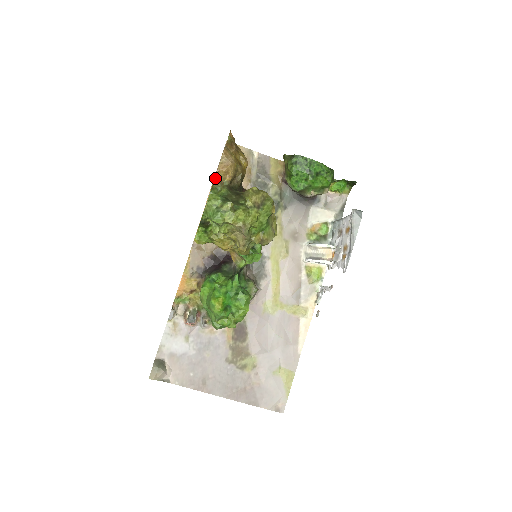
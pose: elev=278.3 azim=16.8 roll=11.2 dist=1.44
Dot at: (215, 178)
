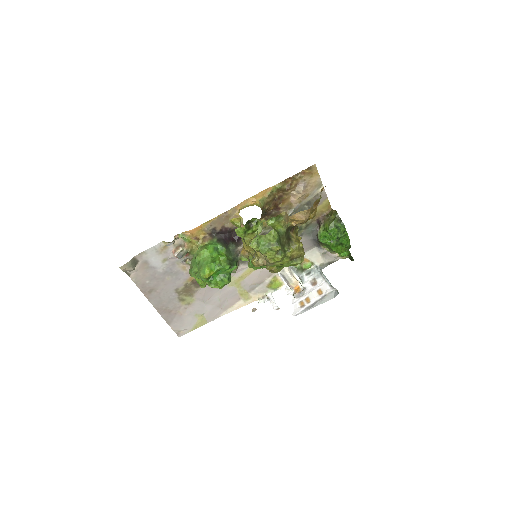
Dot at: (286, 212)
